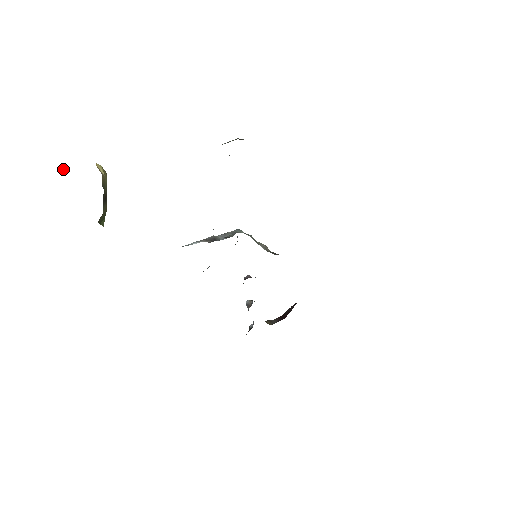
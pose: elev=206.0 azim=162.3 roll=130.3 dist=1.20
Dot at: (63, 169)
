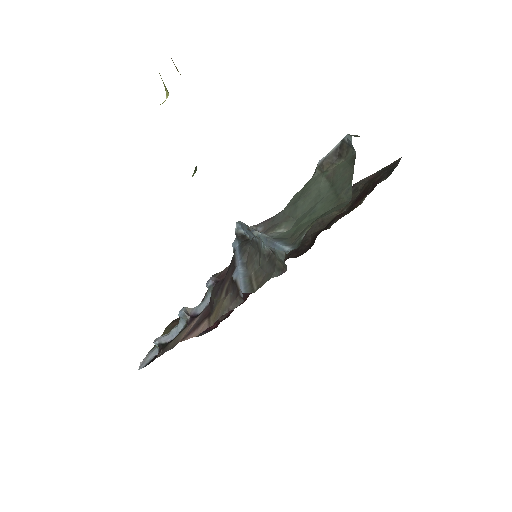
Dot at: occluded
